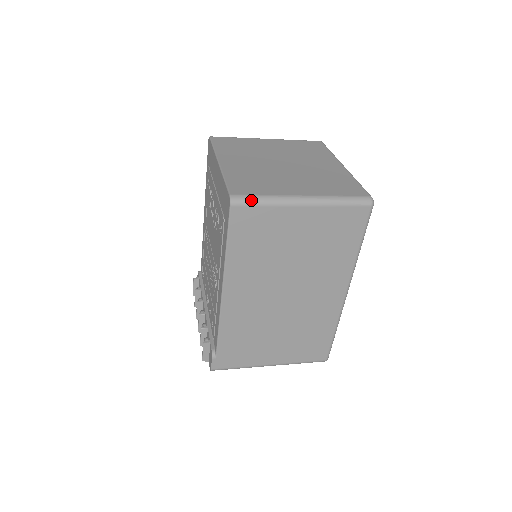
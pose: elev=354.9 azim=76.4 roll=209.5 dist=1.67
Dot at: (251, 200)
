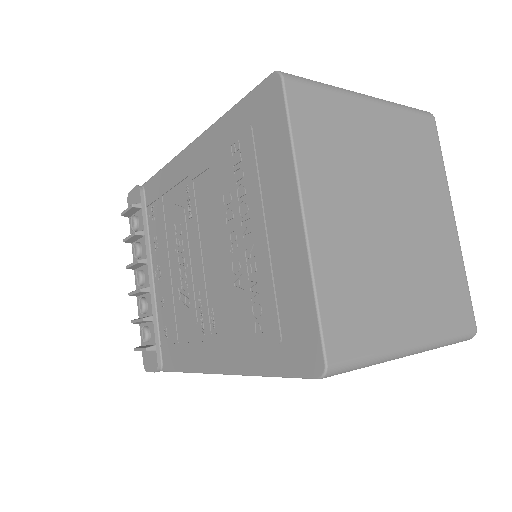
Dot at: (351, 368)
